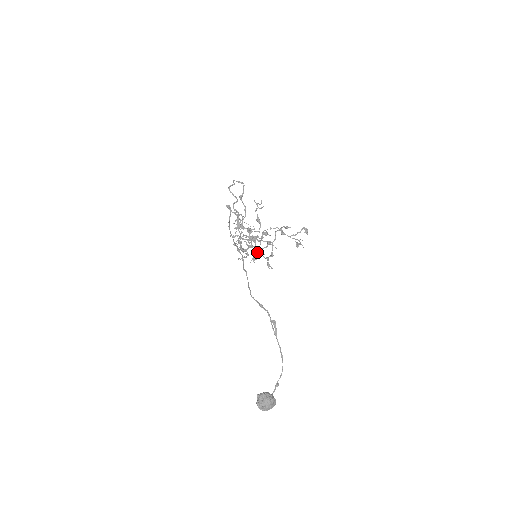
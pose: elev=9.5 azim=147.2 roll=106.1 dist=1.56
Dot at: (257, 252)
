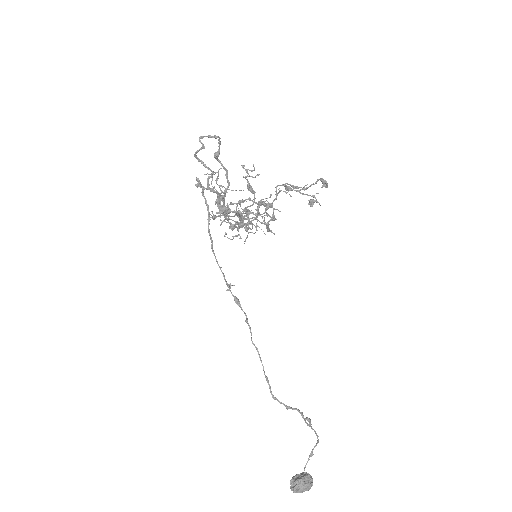
Dot at: (252, 225)
